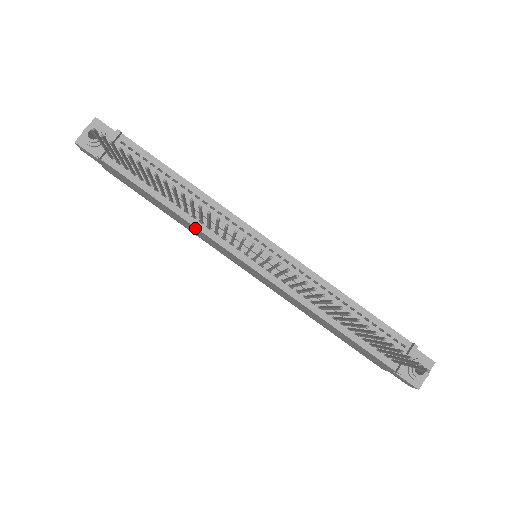
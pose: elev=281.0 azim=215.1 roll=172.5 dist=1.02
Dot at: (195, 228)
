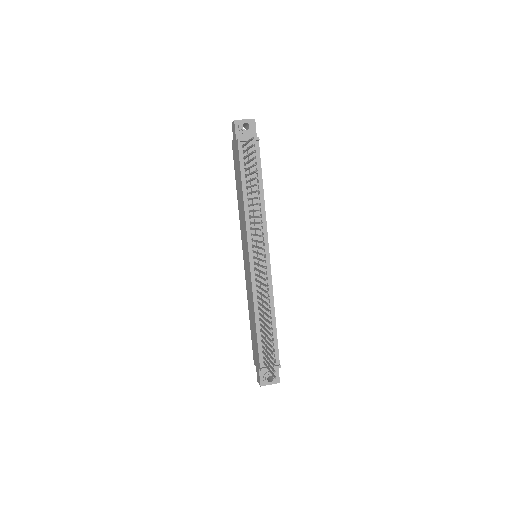
Dot at: (244, 216)
